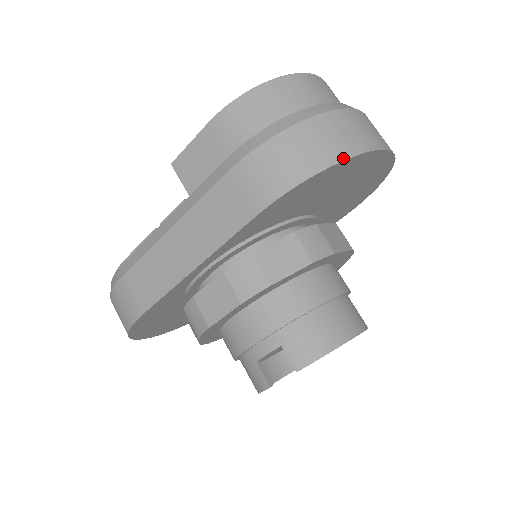
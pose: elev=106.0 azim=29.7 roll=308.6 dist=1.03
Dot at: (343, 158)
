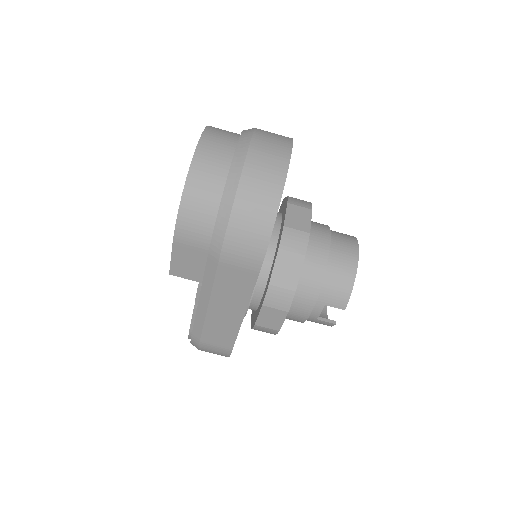
Dot at: (278, 203)
